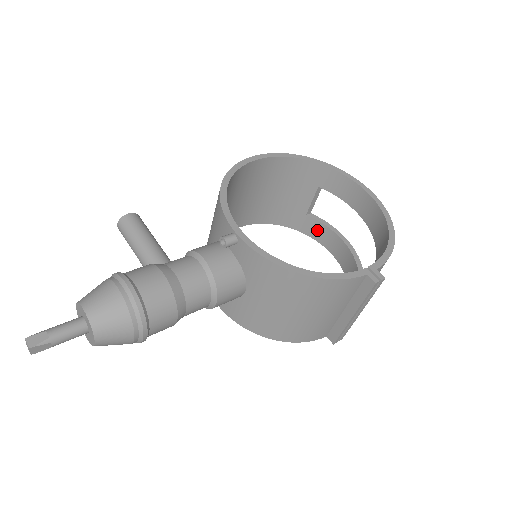
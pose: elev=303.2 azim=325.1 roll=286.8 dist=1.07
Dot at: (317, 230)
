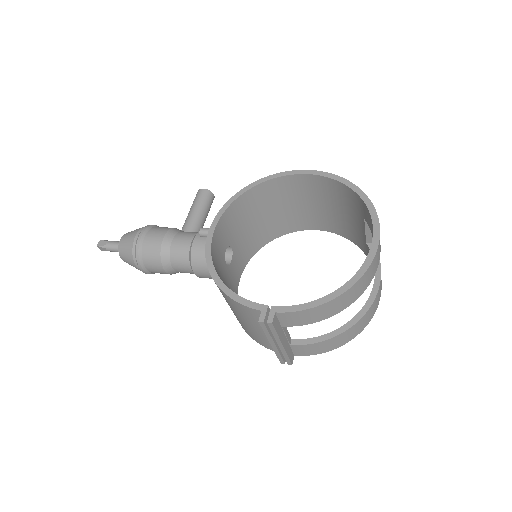
Dot at: occluded
